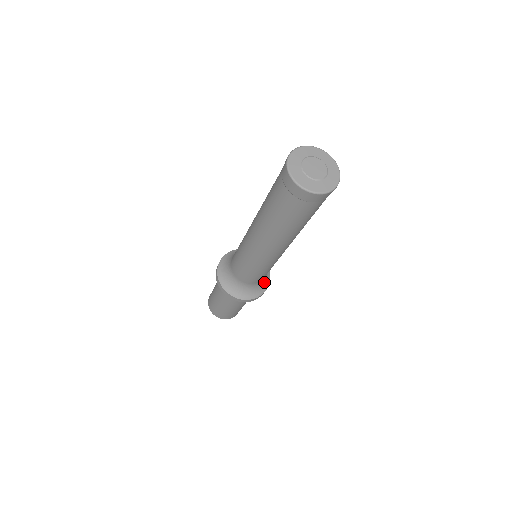
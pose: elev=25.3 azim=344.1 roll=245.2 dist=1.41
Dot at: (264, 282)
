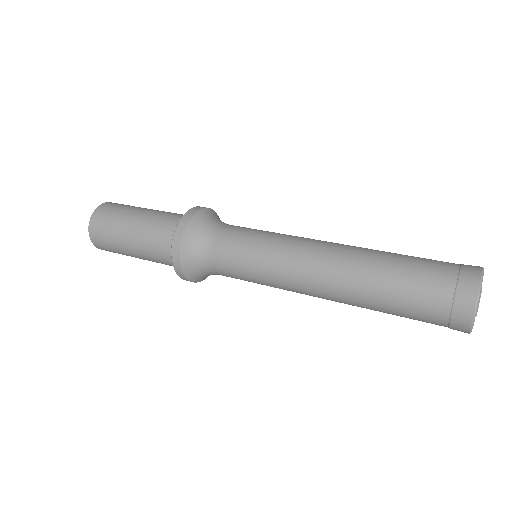
Dot at: occluded
